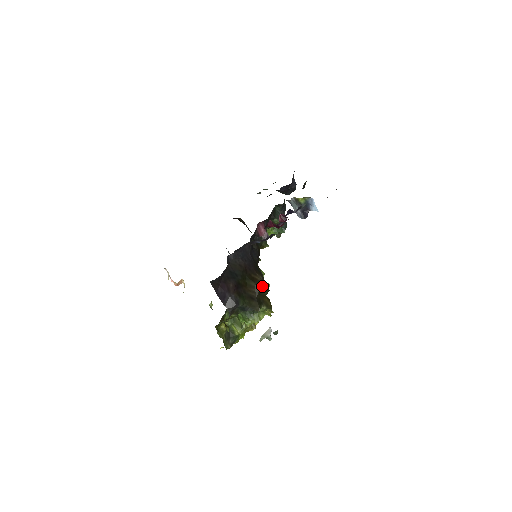
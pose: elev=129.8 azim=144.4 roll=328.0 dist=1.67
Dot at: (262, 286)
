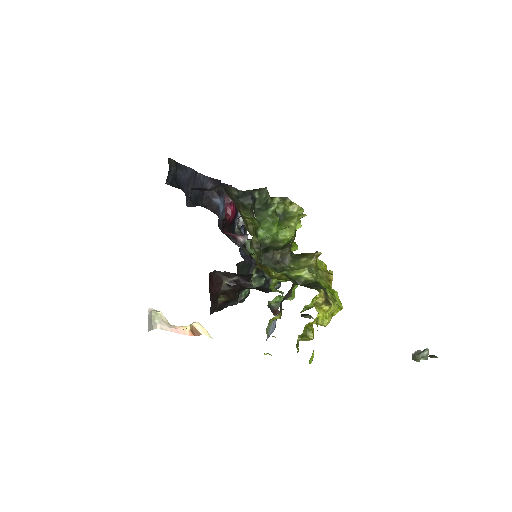
Dot at: occluded
